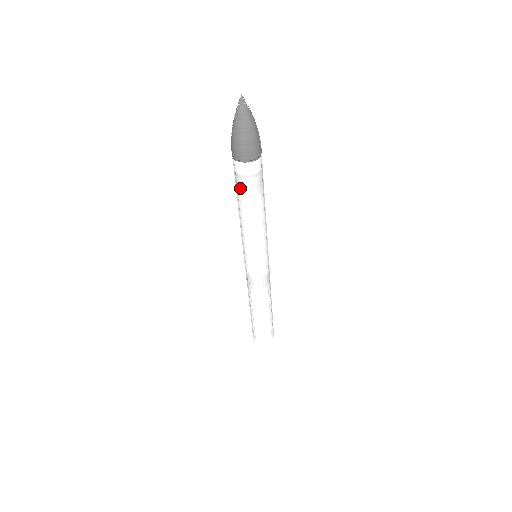
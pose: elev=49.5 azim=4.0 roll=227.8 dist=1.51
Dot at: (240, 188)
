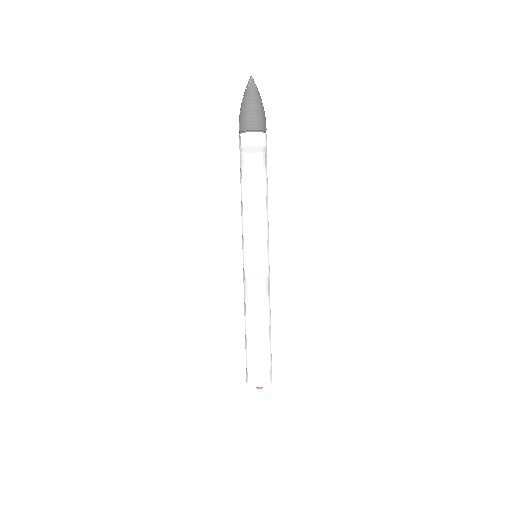
Dot at: (255, 161)
